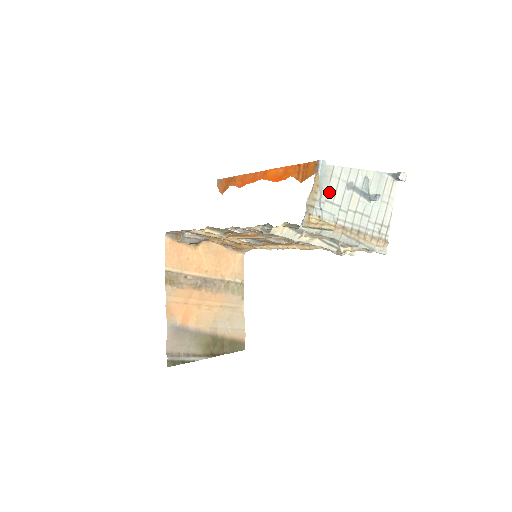
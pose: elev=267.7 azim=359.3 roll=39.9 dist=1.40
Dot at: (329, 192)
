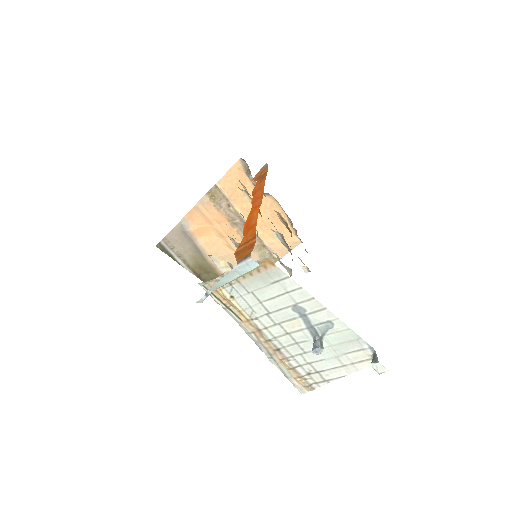
Dot at: (263, 290)
